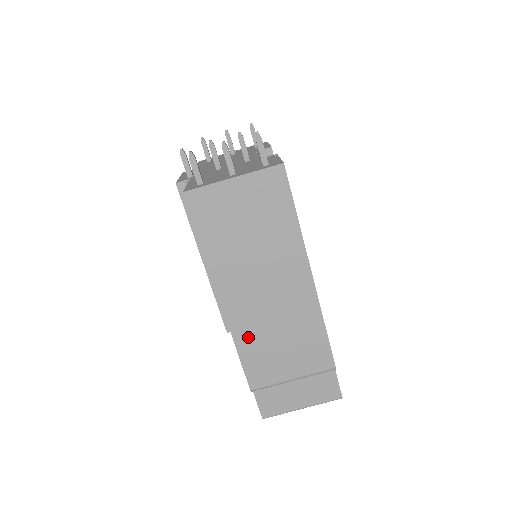
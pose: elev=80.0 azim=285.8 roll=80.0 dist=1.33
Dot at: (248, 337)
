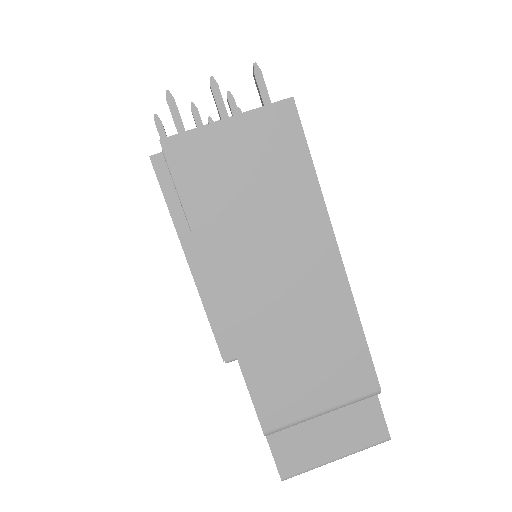
Dot at: (257, 350)
